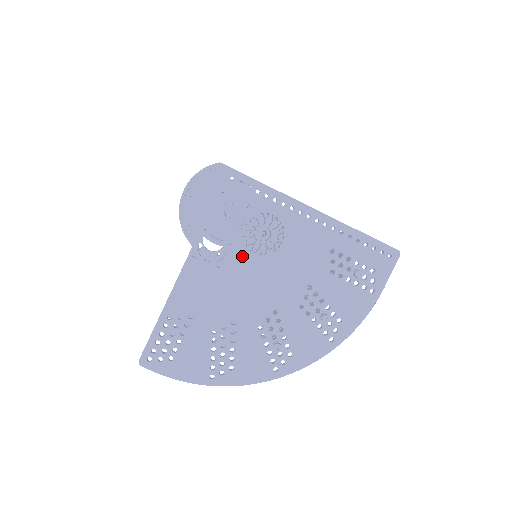
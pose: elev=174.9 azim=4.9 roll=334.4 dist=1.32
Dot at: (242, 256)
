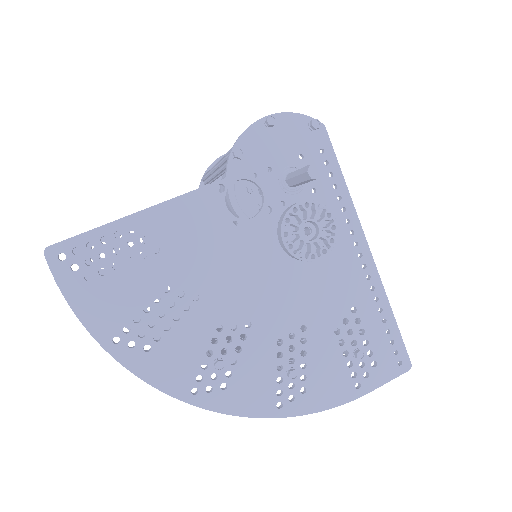
Dot at: (266, 235)
